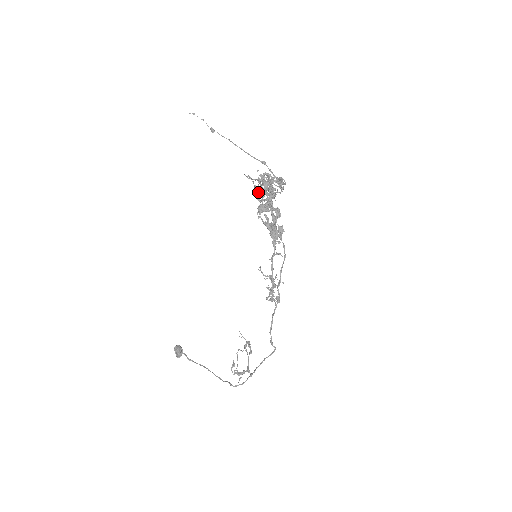
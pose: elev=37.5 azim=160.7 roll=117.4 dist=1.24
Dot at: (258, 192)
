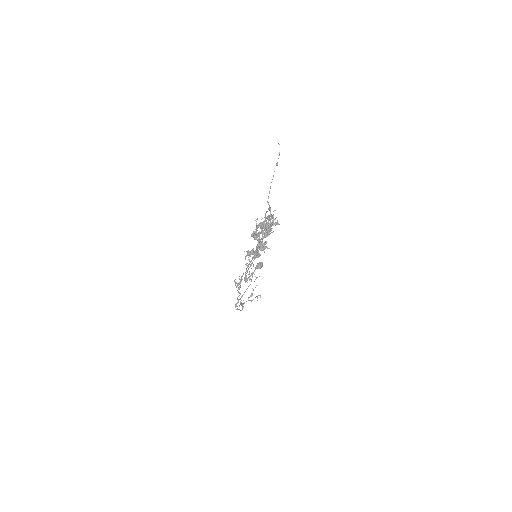
Dot at: (259, 223)
